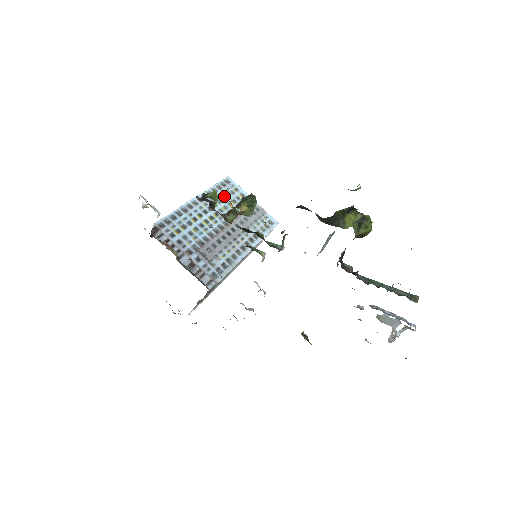
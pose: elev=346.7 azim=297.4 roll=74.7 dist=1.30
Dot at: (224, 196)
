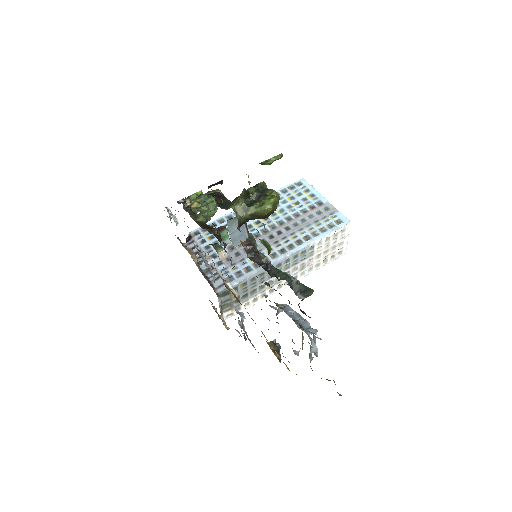
Dot at: (286, 199)
